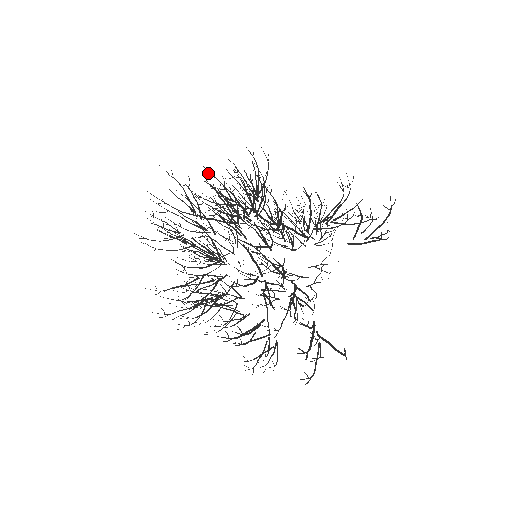
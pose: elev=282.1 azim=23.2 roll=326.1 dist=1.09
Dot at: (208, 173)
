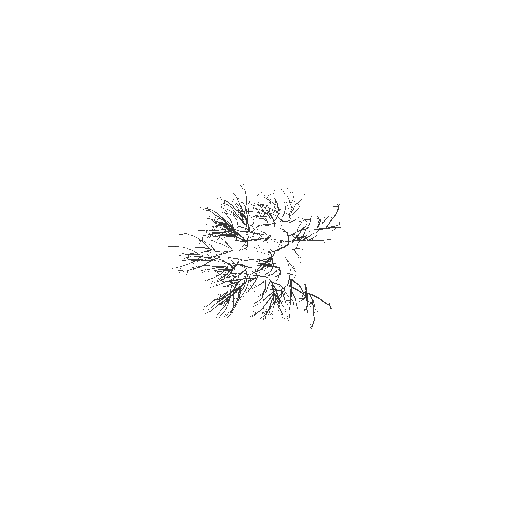
Dot at: occluded
